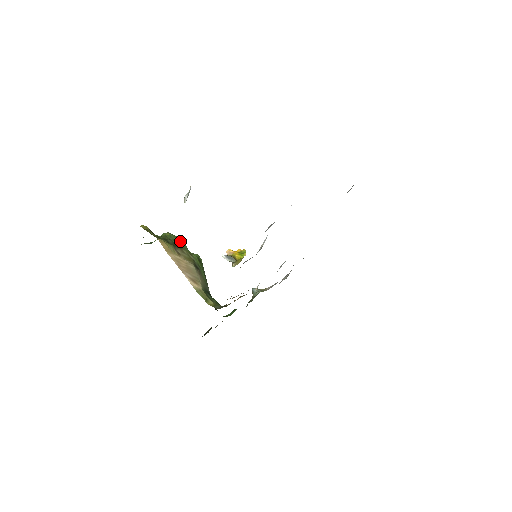
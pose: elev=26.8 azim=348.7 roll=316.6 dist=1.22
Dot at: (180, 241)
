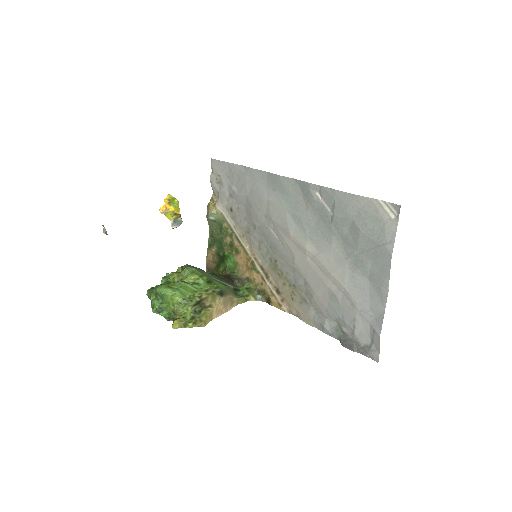
Dot at: (187, 290)
